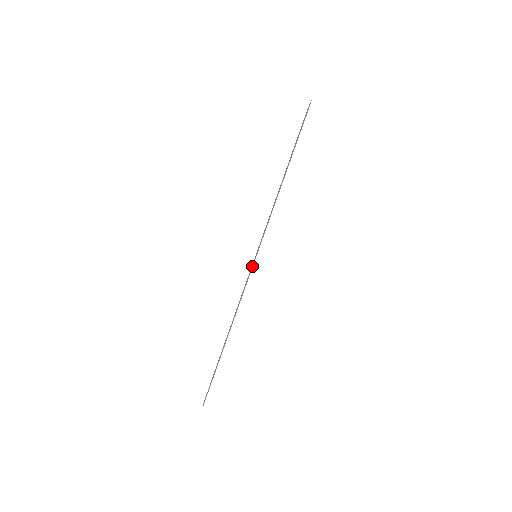
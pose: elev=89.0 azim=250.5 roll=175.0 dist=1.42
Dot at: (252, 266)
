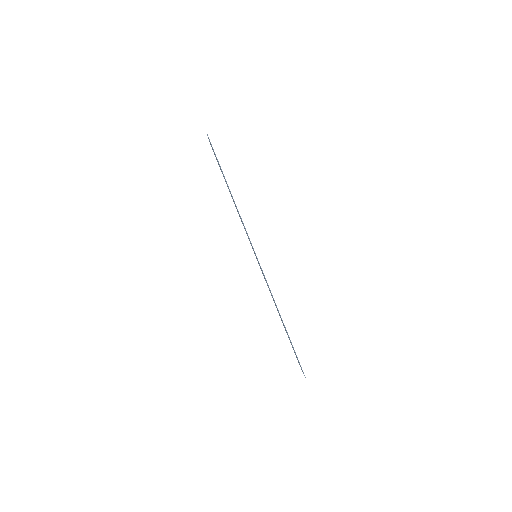
Dot at: occluded
